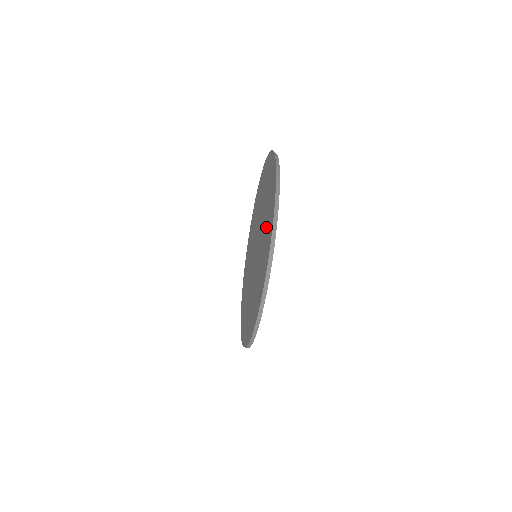
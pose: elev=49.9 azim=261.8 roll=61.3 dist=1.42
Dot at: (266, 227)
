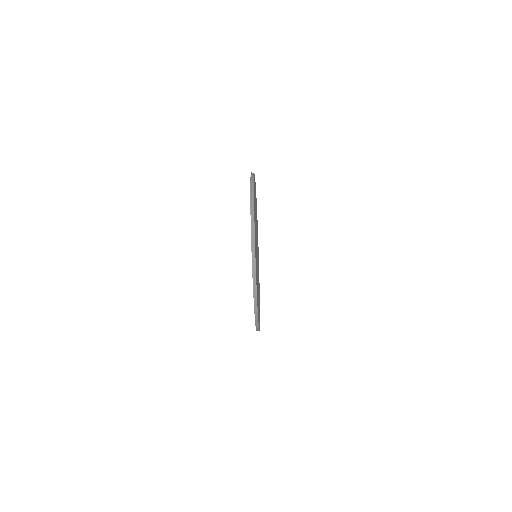
Dot at: occluded
